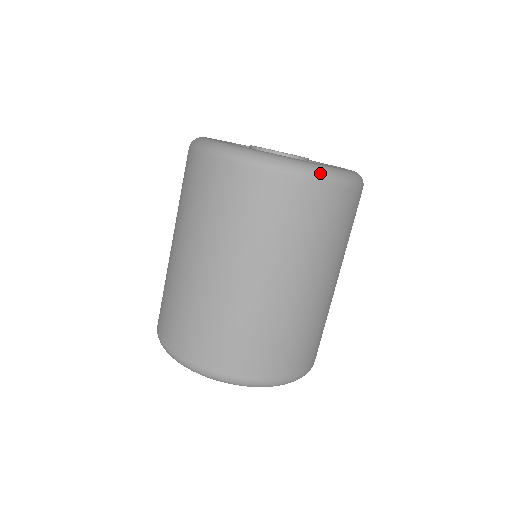
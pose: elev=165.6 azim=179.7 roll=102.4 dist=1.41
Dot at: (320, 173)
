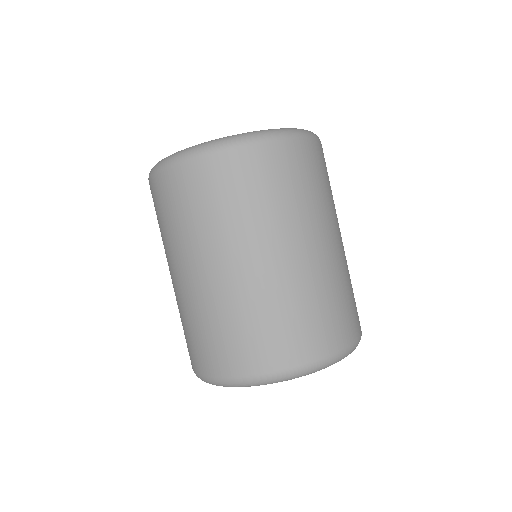
Dot at: (315, 135)
